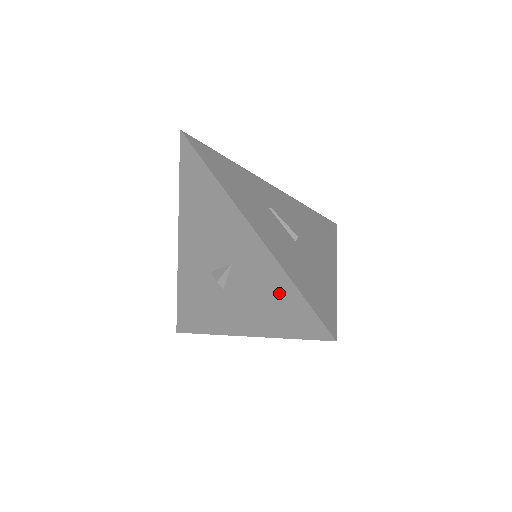
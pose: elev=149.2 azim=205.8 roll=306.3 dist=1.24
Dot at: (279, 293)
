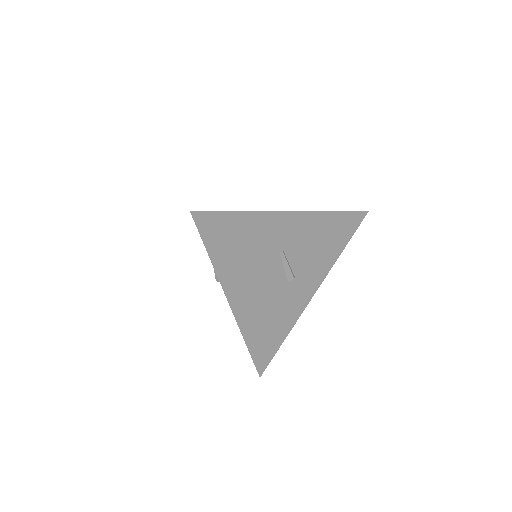
Dot at: occluded
